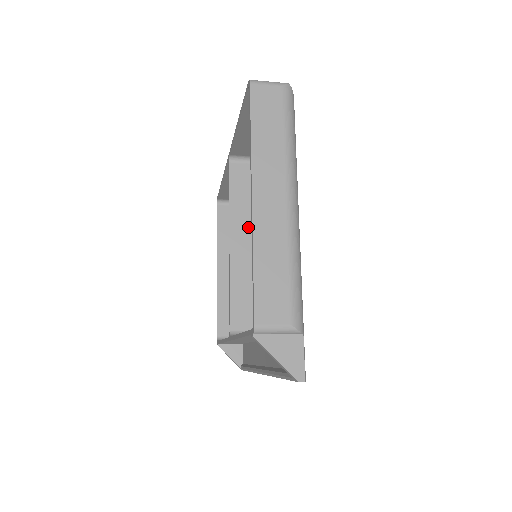
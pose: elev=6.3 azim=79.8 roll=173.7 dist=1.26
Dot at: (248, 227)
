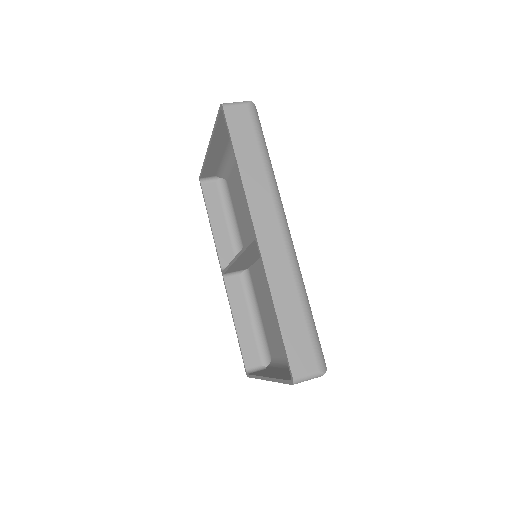
Dot at: (256, 253)
